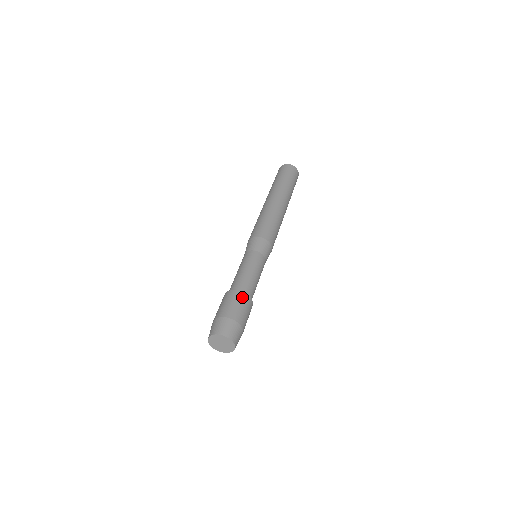
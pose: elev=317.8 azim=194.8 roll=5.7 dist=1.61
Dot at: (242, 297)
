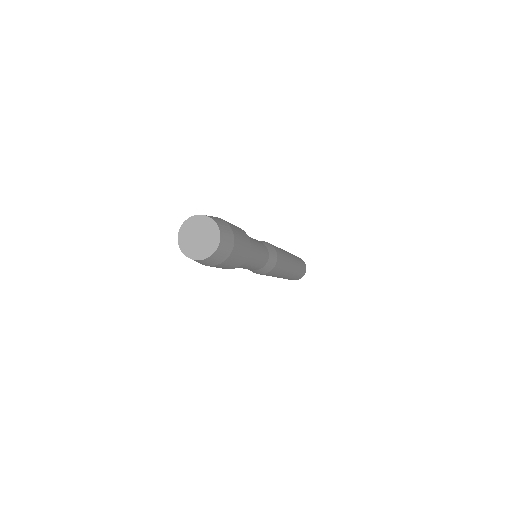
Dot at: occluded
